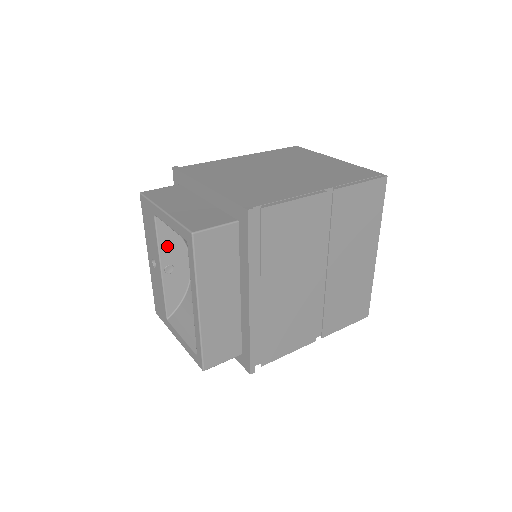
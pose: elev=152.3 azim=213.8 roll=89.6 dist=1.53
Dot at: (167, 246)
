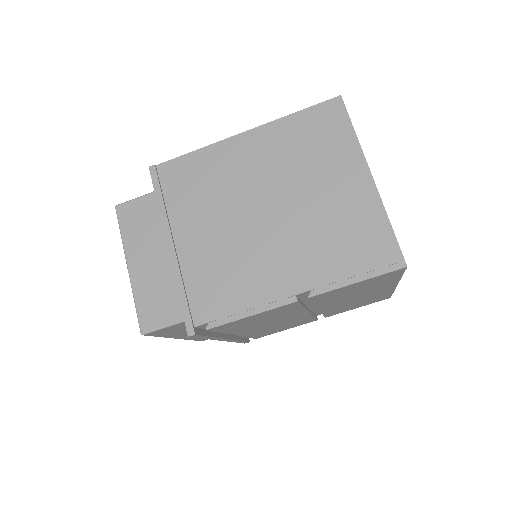
Dot at: occluded
